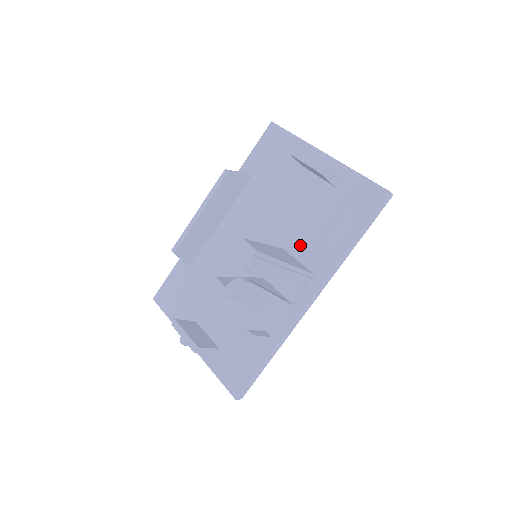
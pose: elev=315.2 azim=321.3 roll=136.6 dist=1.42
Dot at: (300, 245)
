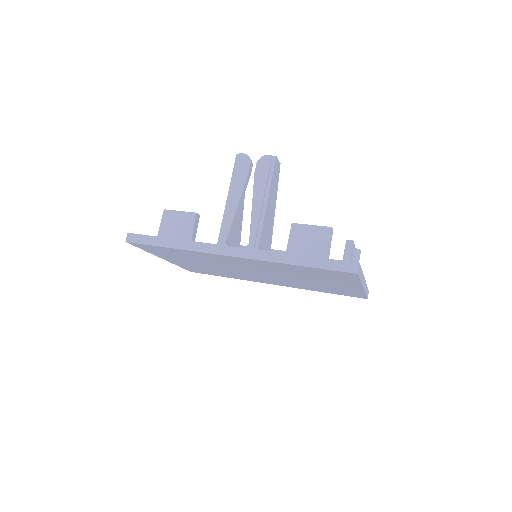
Dot at: occluded
